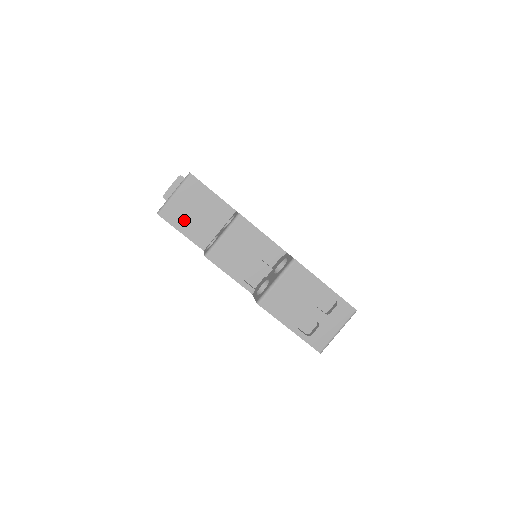
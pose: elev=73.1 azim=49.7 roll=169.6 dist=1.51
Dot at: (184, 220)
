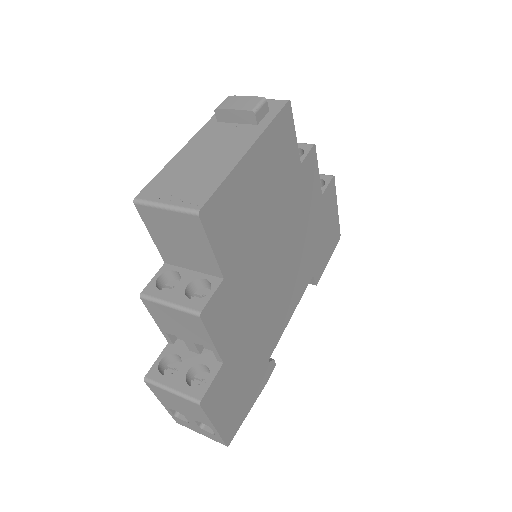
Dot at: (161, 232)
